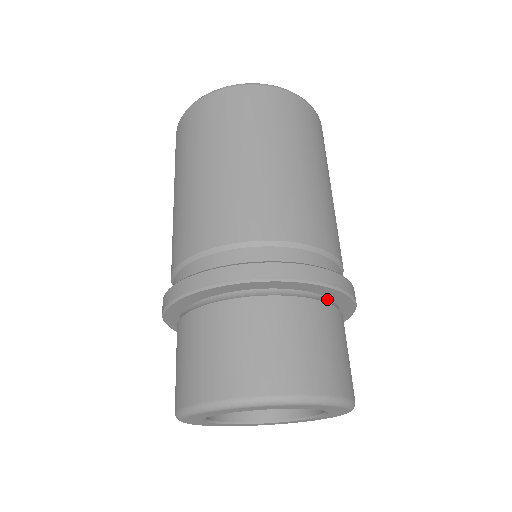
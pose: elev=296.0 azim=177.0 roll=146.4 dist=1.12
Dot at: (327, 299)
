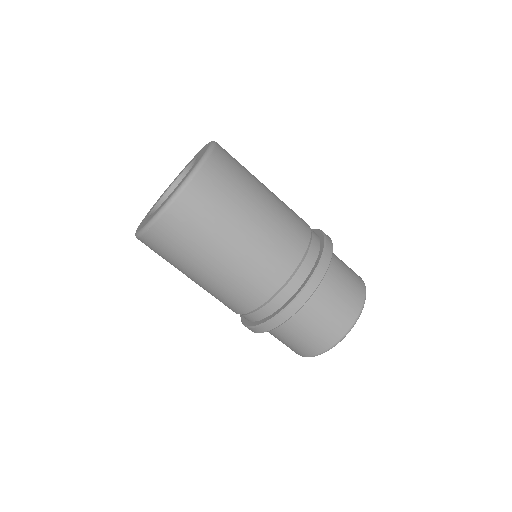
Dot at: occluded
